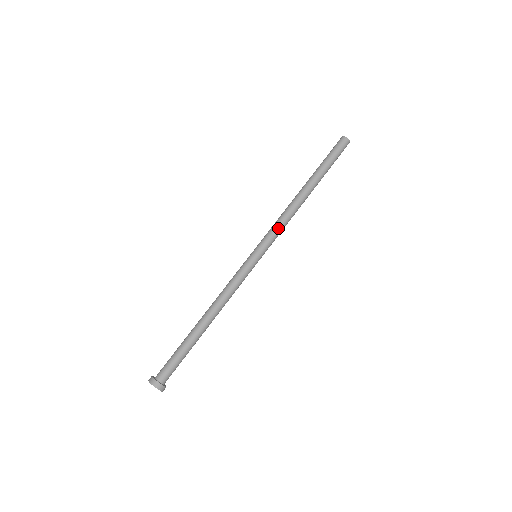
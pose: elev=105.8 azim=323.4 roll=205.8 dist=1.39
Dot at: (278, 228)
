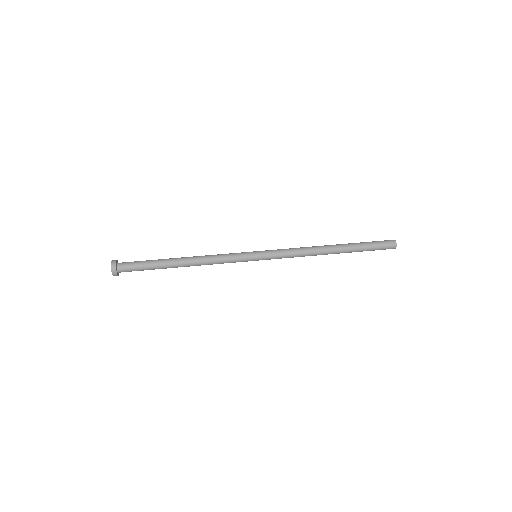
Dot at: (287, 249)
